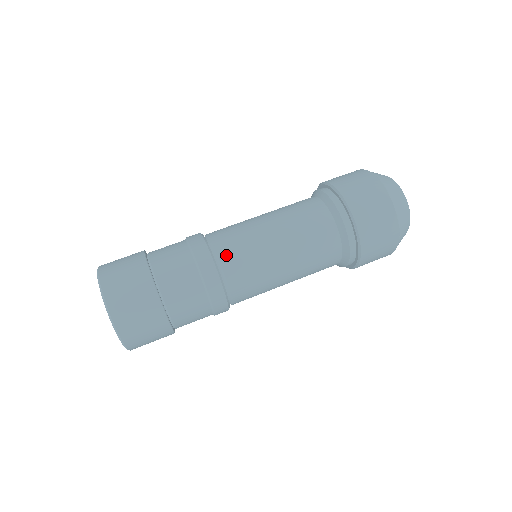
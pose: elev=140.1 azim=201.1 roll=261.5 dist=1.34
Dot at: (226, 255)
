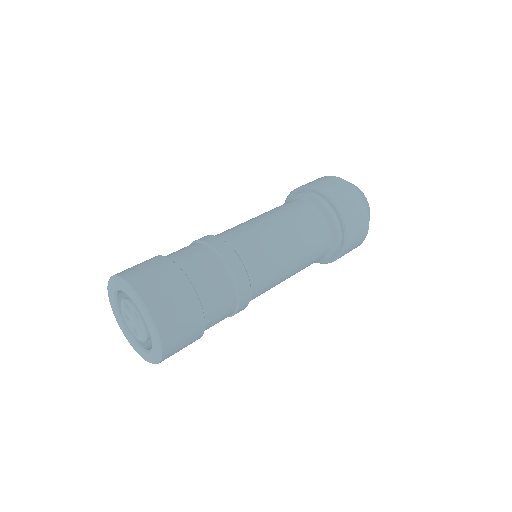
Dot at: (252, 260)
